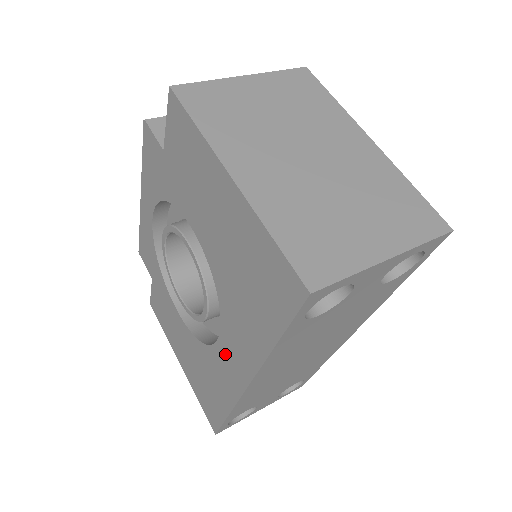
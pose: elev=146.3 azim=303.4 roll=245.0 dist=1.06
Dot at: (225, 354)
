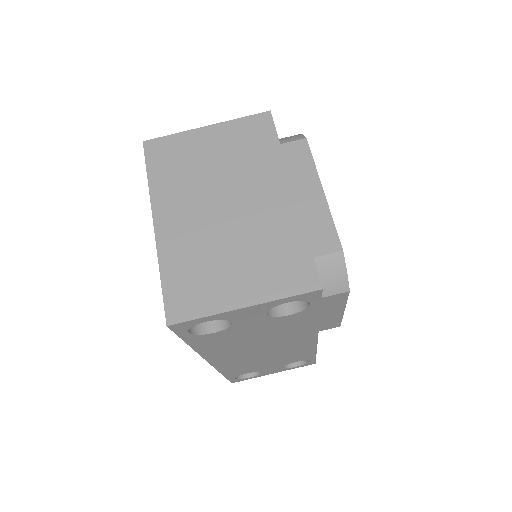
Dot at: occluded
